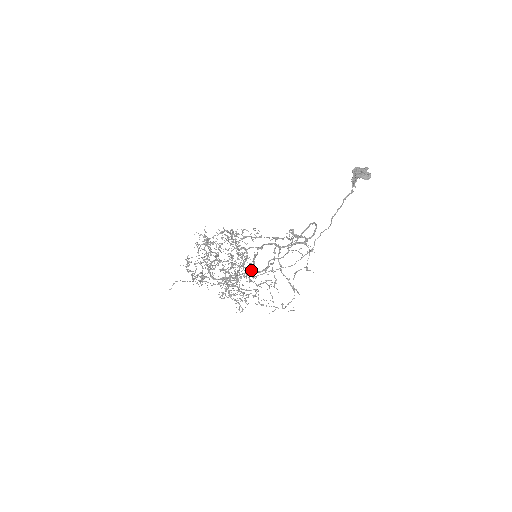
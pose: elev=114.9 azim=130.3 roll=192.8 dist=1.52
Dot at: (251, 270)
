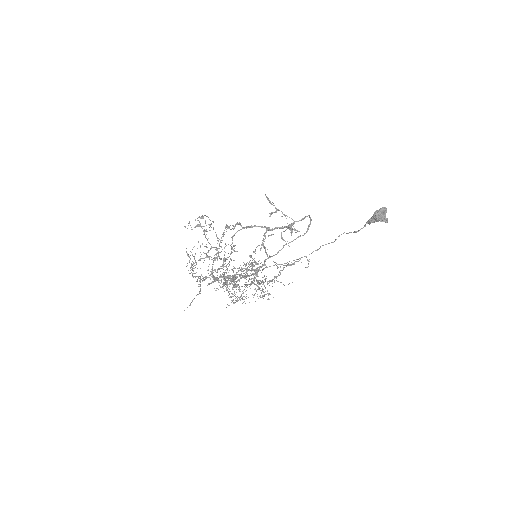
Dot at: occluded
